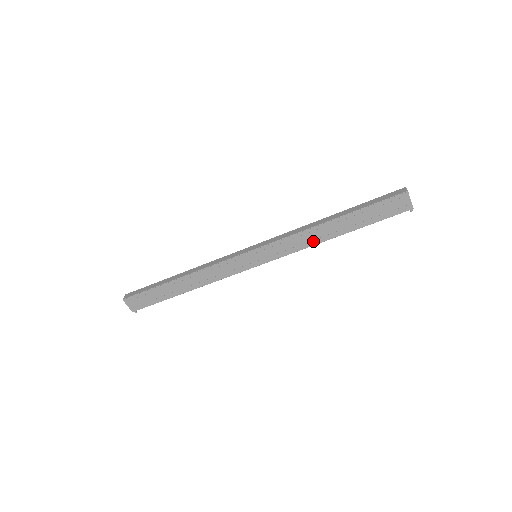
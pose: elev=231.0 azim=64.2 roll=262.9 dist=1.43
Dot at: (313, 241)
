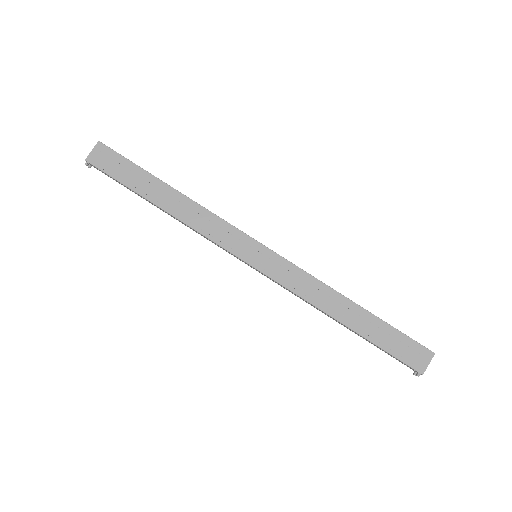
Dot at: (318, 301)
